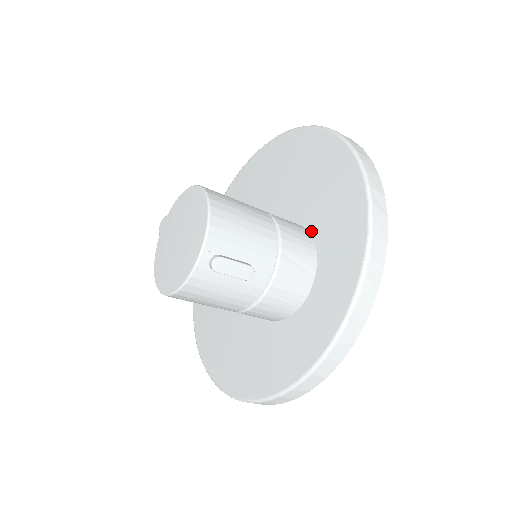
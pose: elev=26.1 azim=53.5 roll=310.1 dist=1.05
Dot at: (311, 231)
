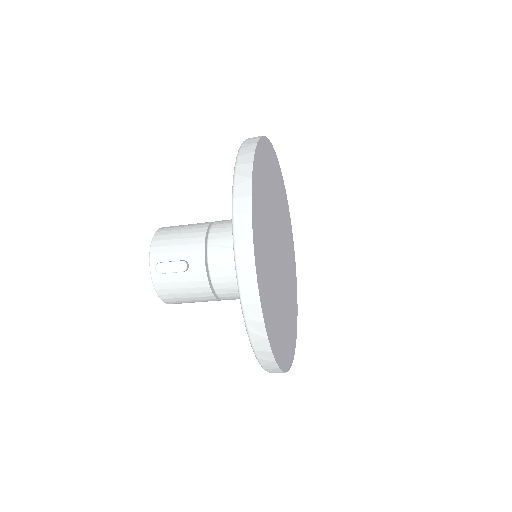
Dot at: occluded
